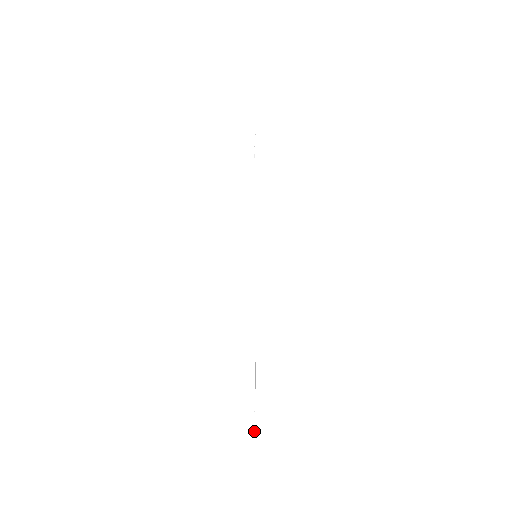
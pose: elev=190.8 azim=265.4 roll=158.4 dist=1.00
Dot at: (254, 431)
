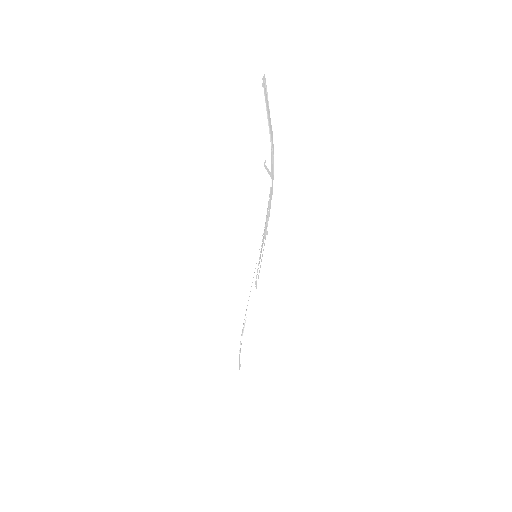
Dot at: (241, 342)
